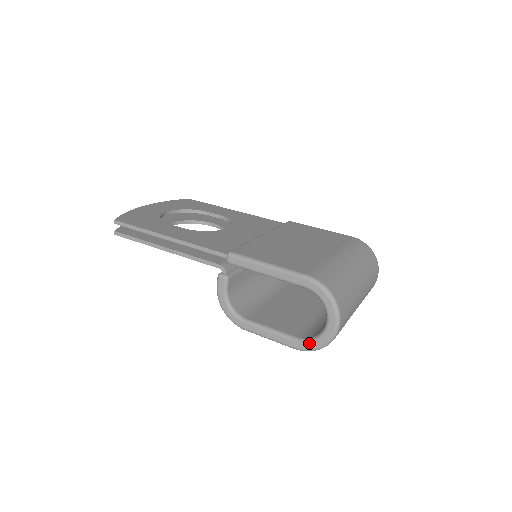
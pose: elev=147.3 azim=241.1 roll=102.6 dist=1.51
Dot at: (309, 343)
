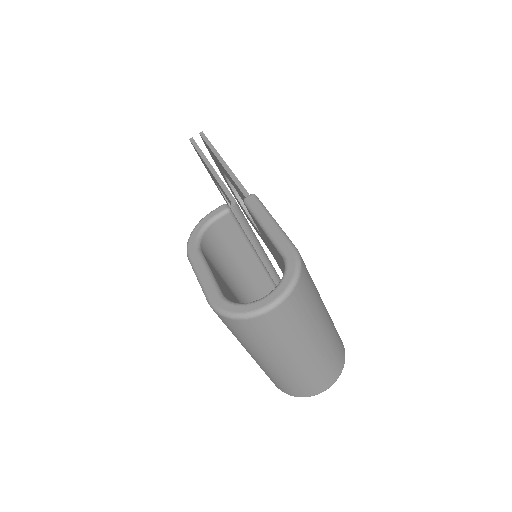
Dot at: (228, 302)
